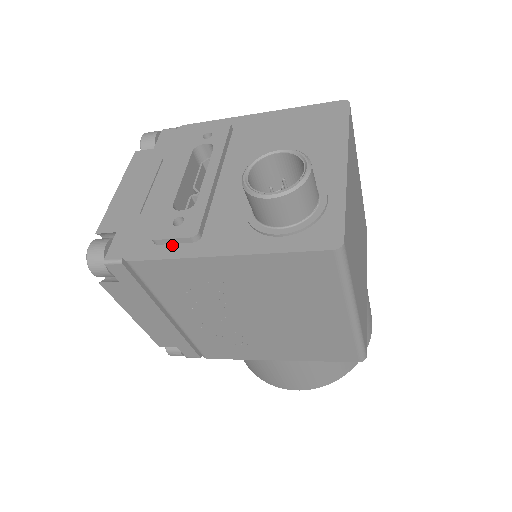
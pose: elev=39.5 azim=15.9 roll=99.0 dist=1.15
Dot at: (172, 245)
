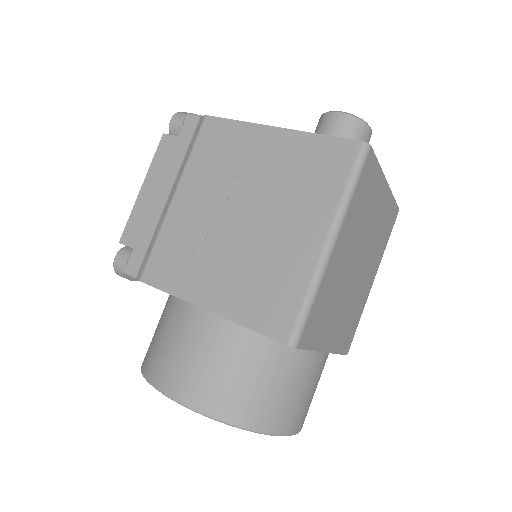
Dot at: occluded
